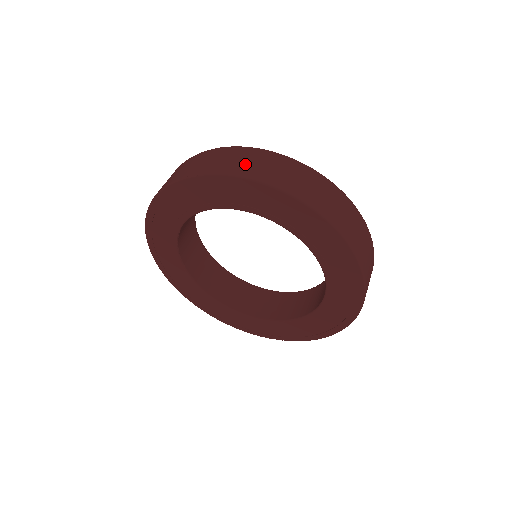
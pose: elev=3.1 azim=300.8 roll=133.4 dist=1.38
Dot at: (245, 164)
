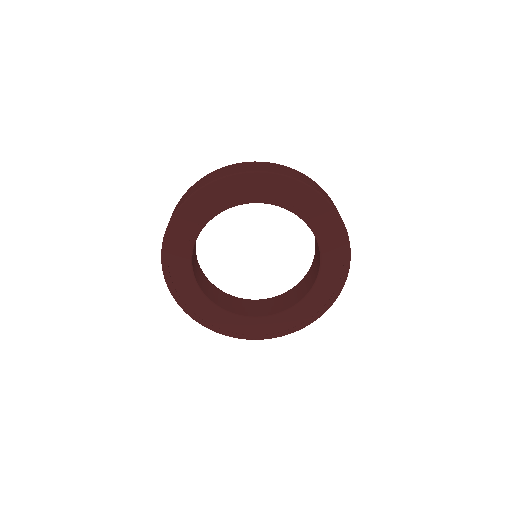
Dot at: (292, 173)
